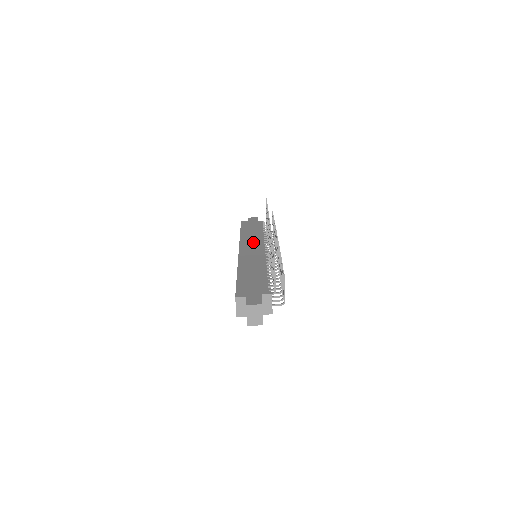
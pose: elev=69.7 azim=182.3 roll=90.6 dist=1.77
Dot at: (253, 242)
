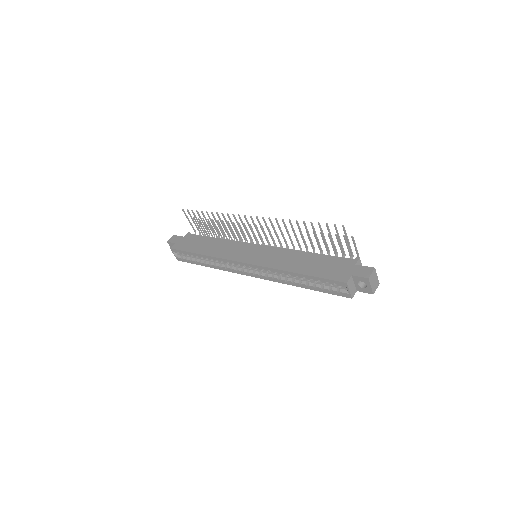
Dot at: (234, 249)
